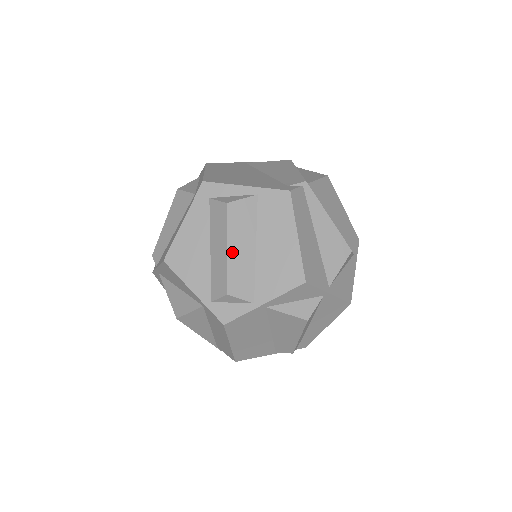
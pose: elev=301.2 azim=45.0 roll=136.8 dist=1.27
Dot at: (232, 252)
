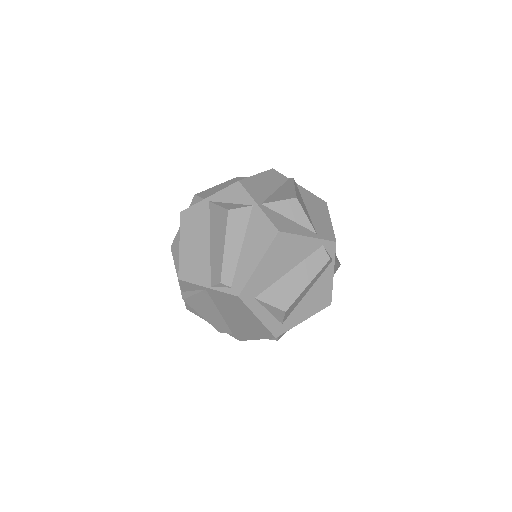
Dot at: (218, 187)
